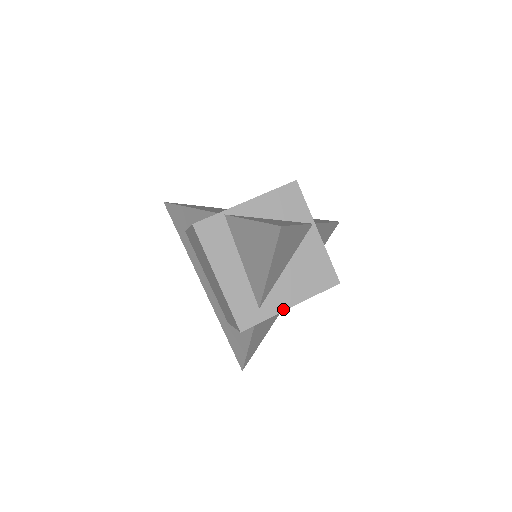
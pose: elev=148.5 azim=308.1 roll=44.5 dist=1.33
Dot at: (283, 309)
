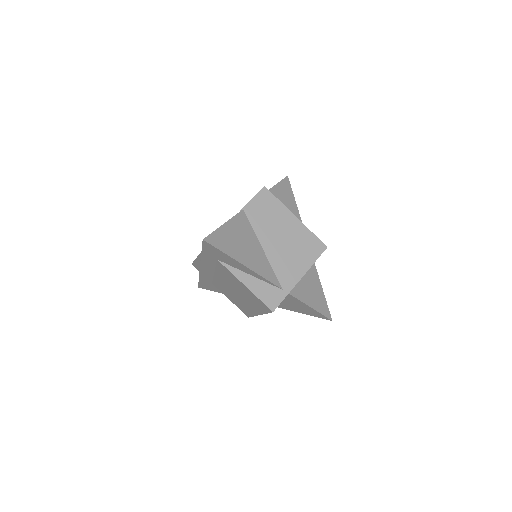
Dot at: occluded
